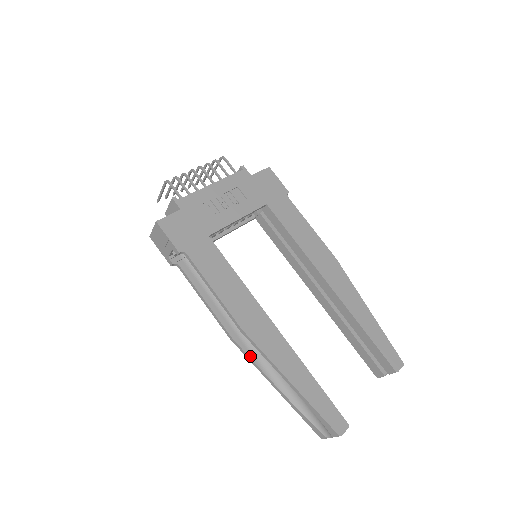
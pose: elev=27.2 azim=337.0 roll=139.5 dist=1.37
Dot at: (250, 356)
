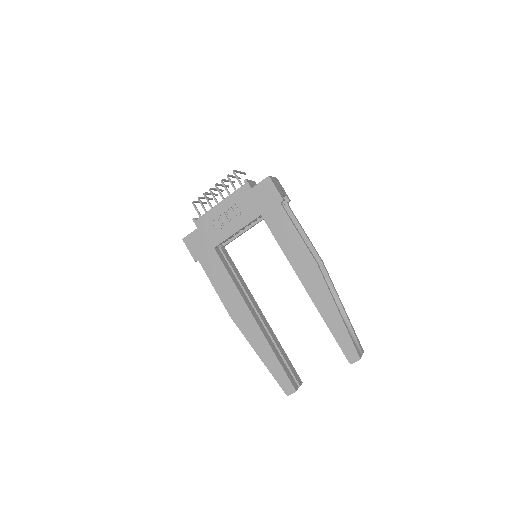
Dot at: occluded
